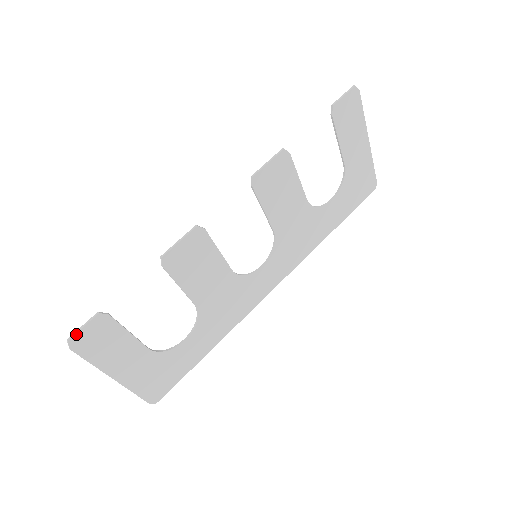
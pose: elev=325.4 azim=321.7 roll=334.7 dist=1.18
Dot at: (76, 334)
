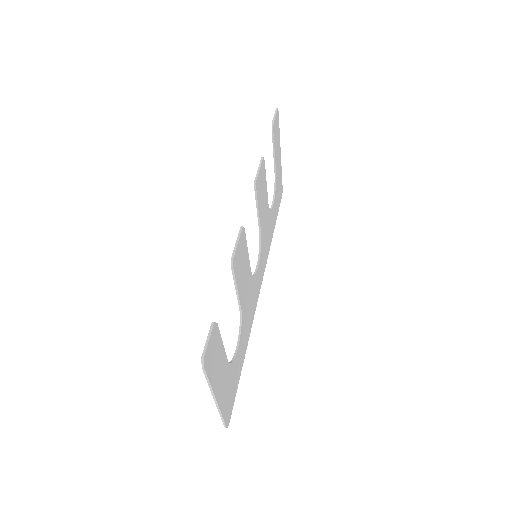
Dot at: (206, 349)
